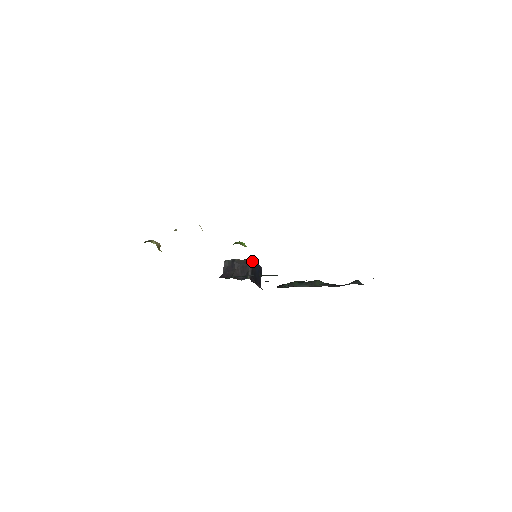
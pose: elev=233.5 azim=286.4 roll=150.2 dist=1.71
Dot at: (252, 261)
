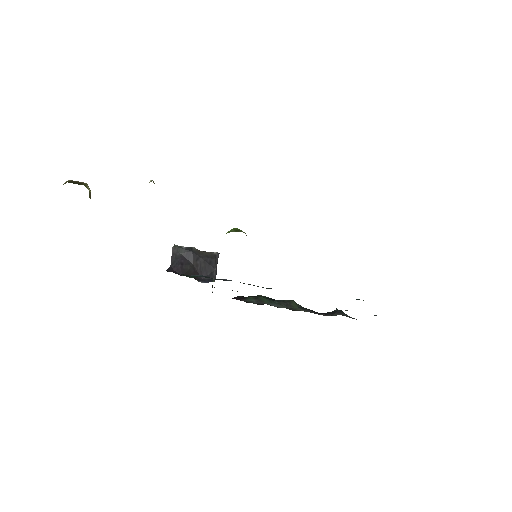
Dot at: (218, 257)
